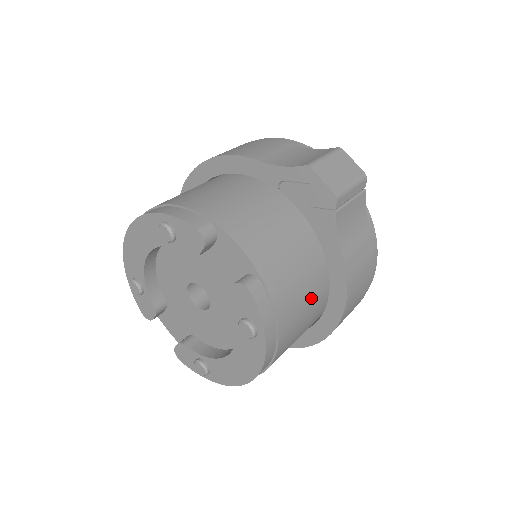
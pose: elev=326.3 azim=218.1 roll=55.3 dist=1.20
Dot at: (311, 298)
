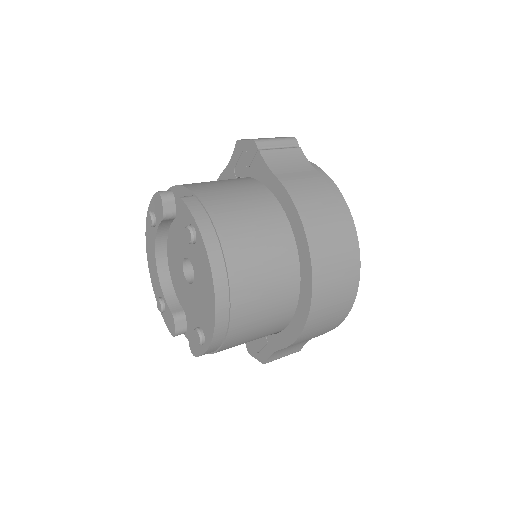
Dot at: (260, 218)
